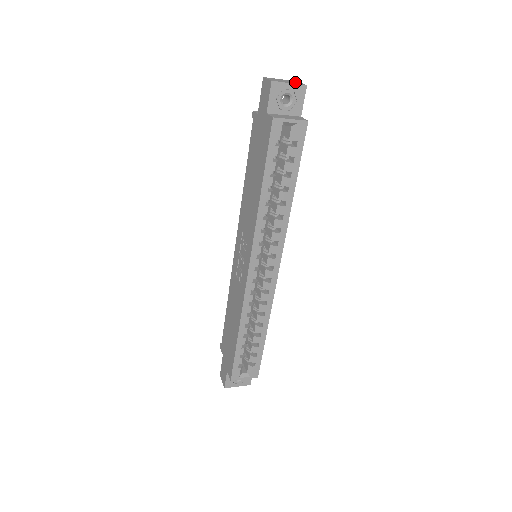
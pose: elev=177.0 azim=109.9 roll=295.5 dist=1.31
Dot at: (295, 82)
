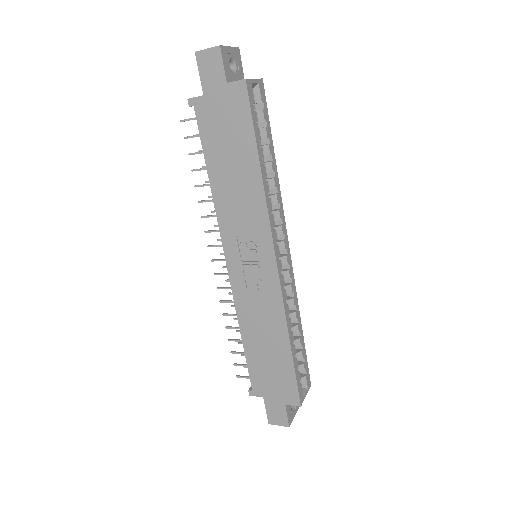
Dot at: occluded
